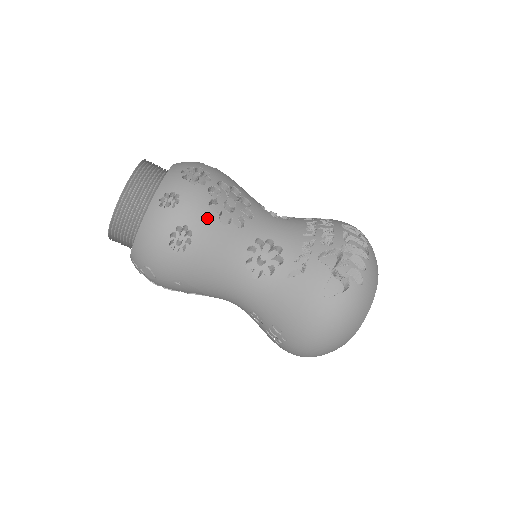
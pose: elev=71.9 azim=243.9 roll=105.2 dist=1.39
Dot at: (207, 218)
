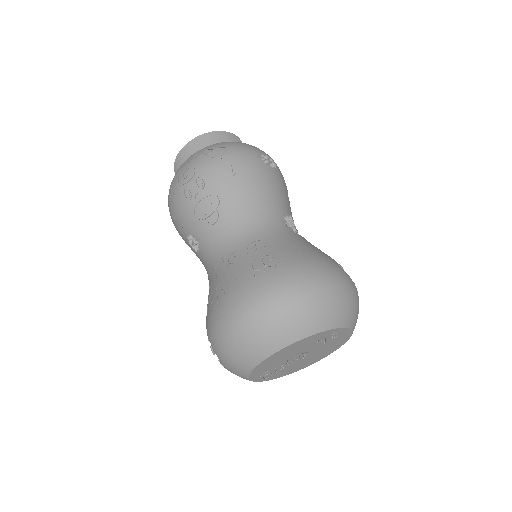
Dot at: (284, 180)
